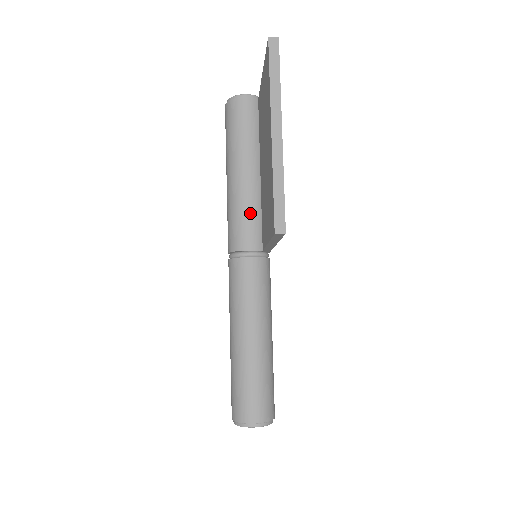
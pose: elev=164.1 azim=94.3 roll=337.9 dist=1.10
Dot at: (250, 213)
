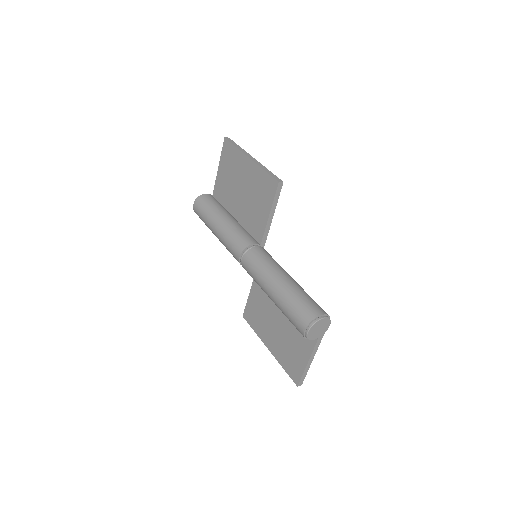
Dot at: (242, 231)
